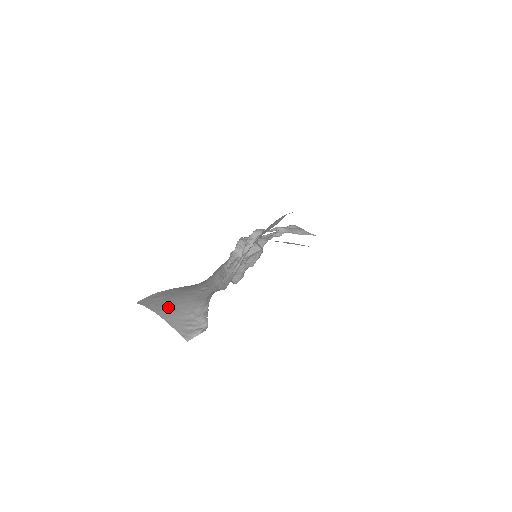
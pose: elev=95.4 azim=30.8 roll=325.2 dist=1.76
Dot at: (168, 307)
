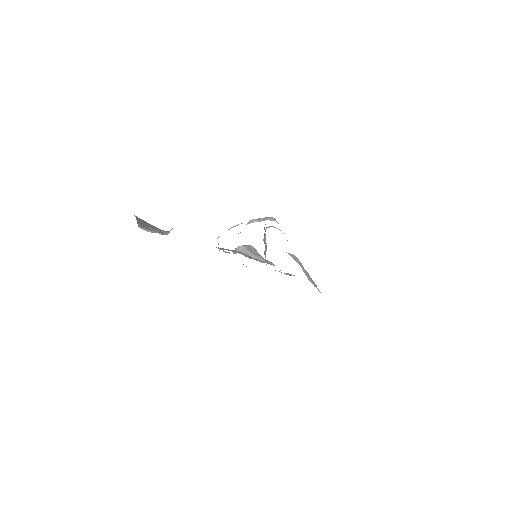
Dot at: occluded
